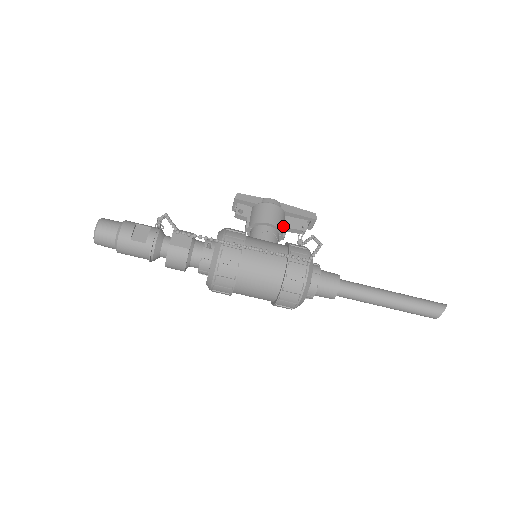
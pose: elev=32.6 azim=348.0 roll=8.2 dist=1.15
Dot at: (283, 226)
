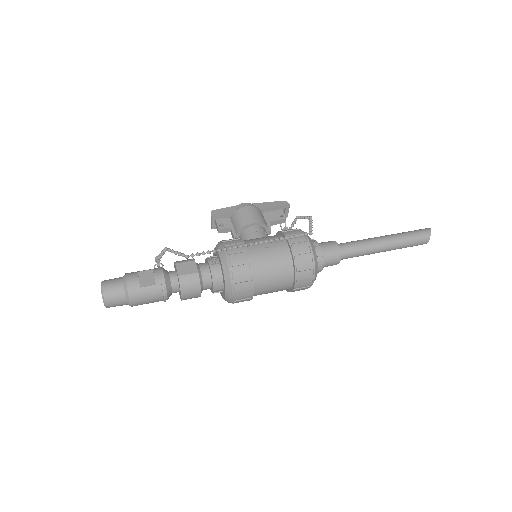
Dot at: (265, 222)
